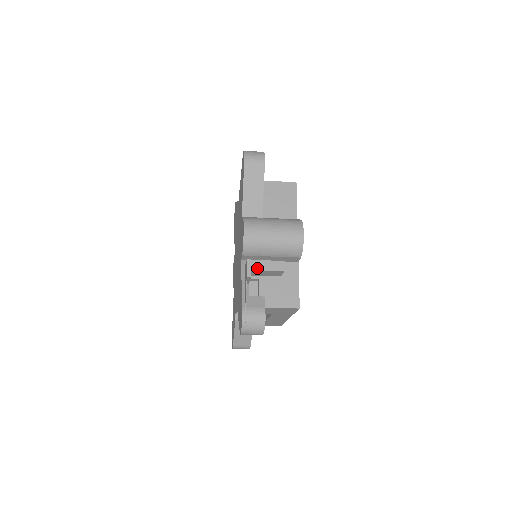
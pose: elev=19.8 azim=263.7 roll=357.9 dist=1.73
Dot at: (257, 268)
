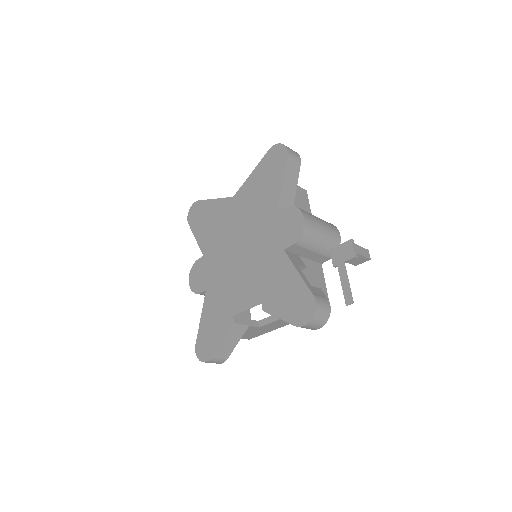
Dot at: (356, 251)
